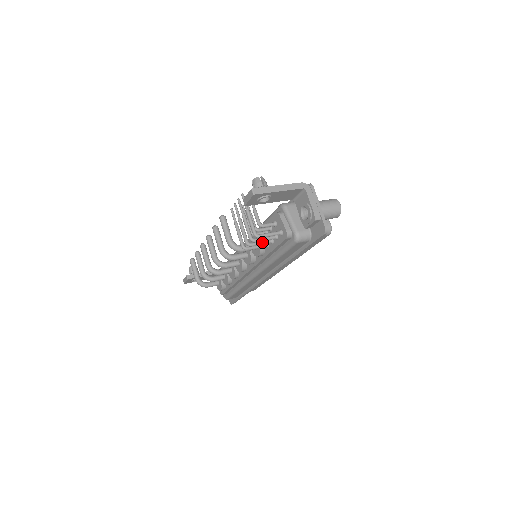
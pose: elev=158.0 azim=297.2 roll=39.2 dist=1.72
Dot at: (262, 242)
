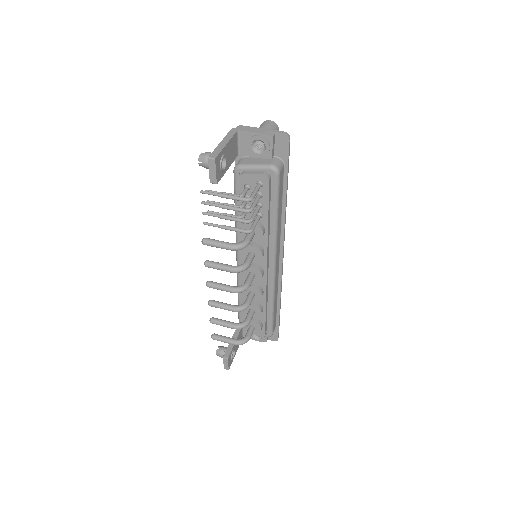
Dot at: (255, 211)
